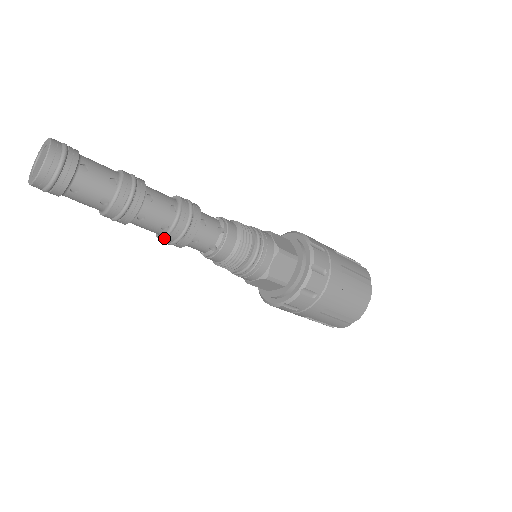
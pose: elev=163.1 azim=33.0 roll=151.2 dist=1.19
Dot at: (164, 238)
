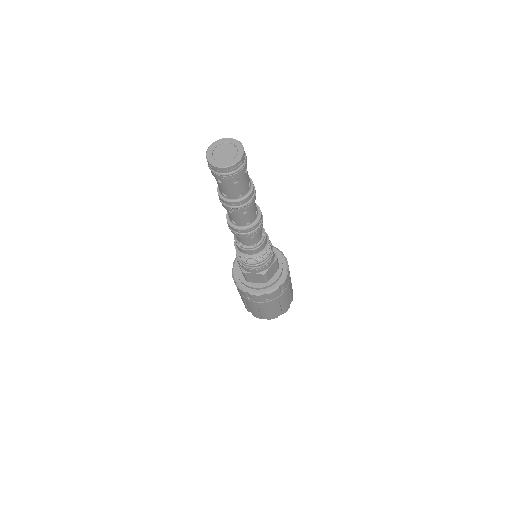
Dot at: (228, 221)
